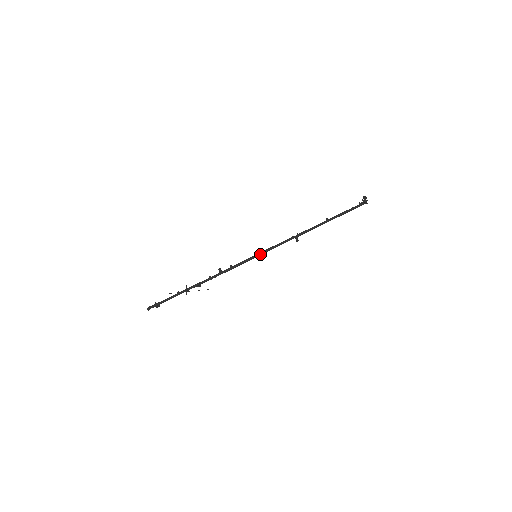
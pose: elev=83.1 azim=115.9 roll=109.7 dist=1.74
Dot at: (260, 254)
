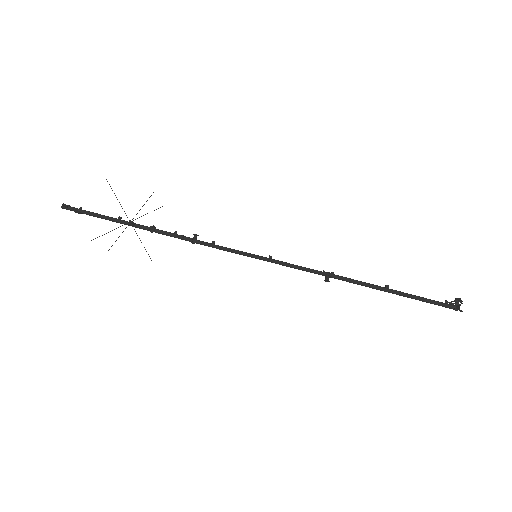
Dot at: (263, 257)
